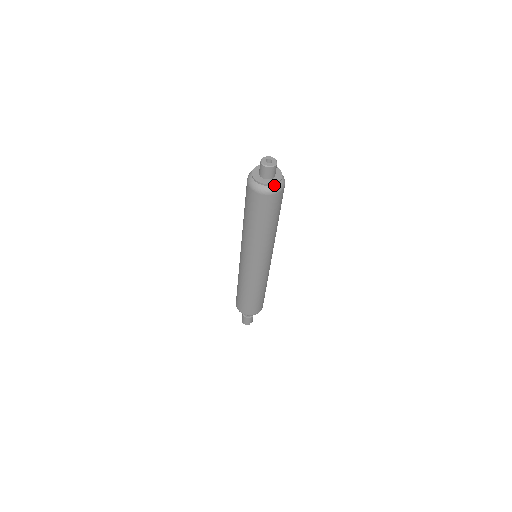
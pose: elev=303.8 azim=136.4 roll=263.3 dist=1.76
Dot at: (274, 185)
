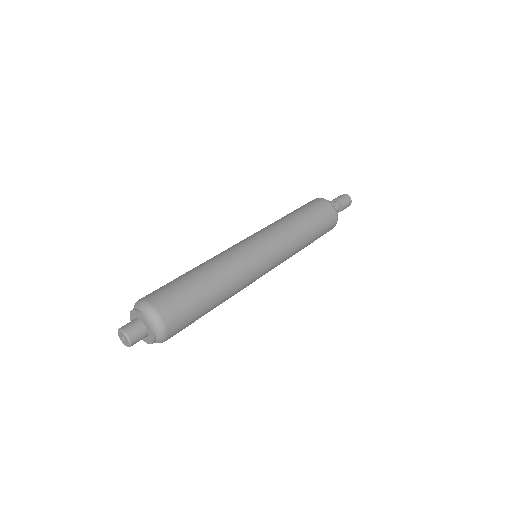
Dot at: occluded
